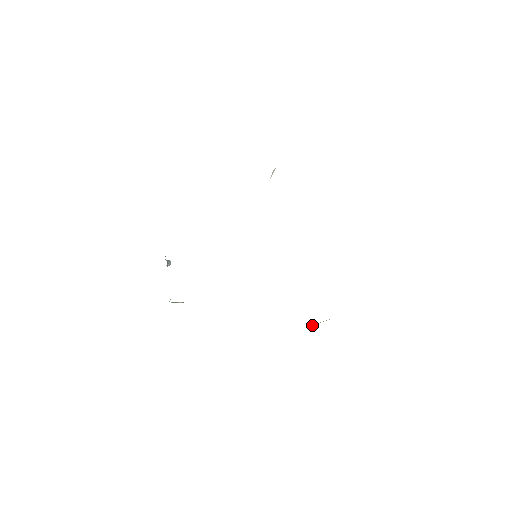
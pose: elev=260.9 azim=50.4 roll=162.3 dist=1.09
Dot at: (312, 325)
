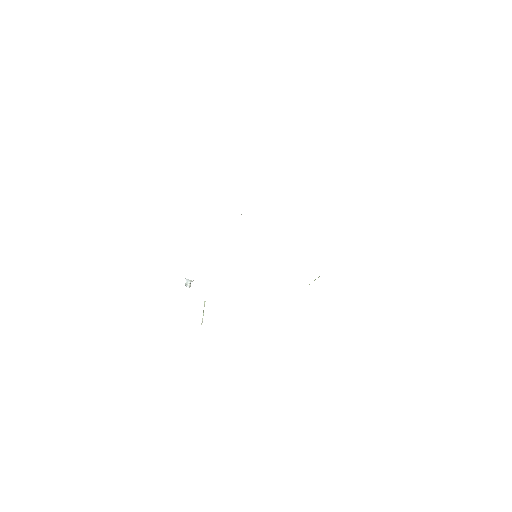
Dot at: occluded
